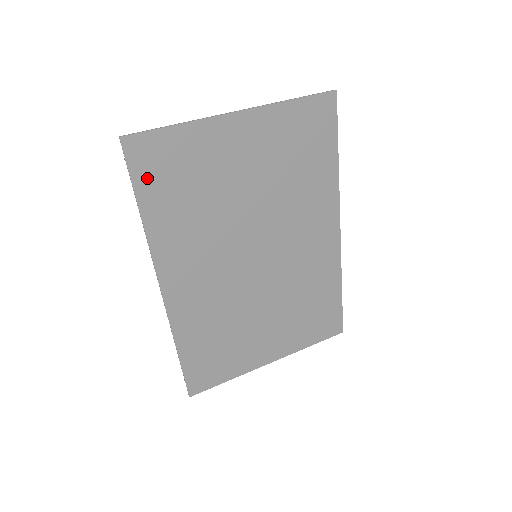
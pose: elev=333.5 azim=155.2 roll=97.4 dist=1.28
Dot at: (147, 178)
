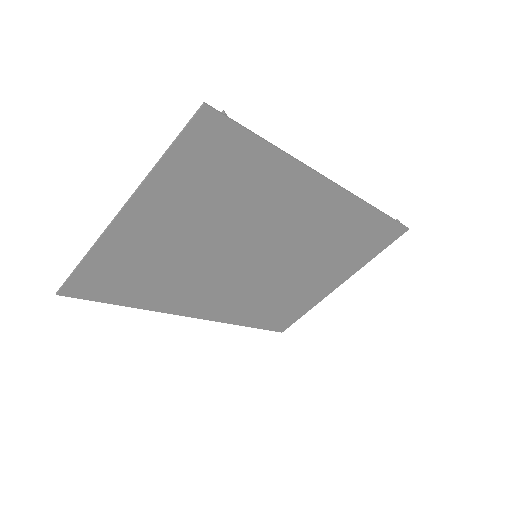
Dot at: (106, 293)
